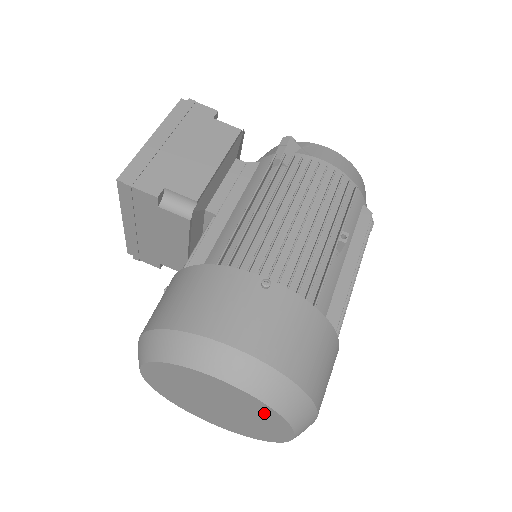
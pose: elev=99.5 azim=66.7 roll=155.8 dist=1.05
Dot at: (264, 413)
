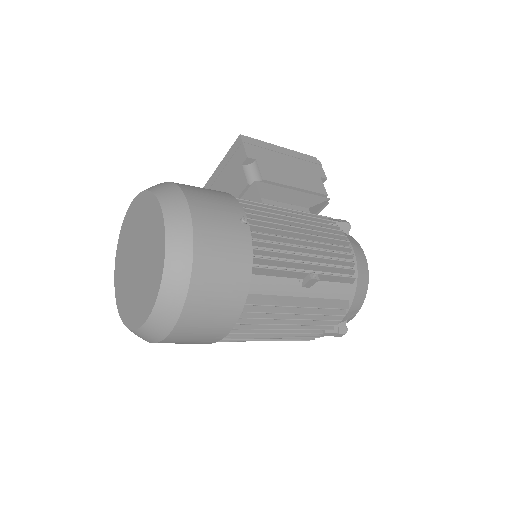
Dot at: (156, 271)
